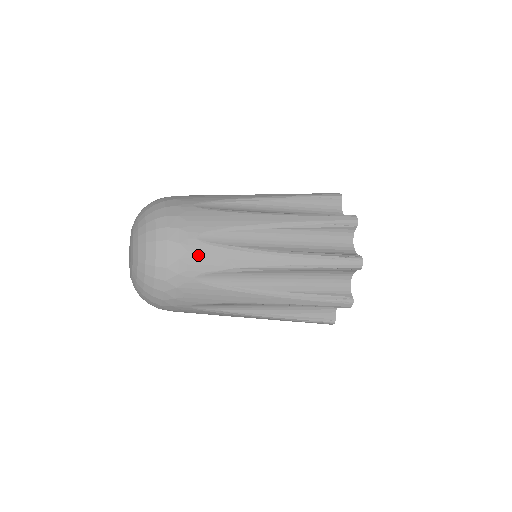
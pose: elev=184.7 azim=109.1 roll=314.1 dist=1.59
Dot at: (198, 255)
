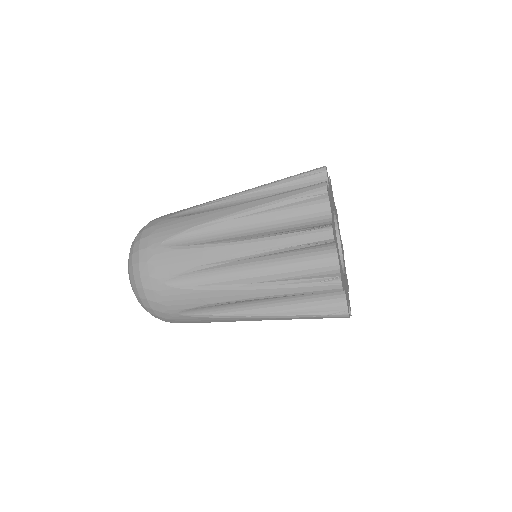
Dot at: (171, 298)
